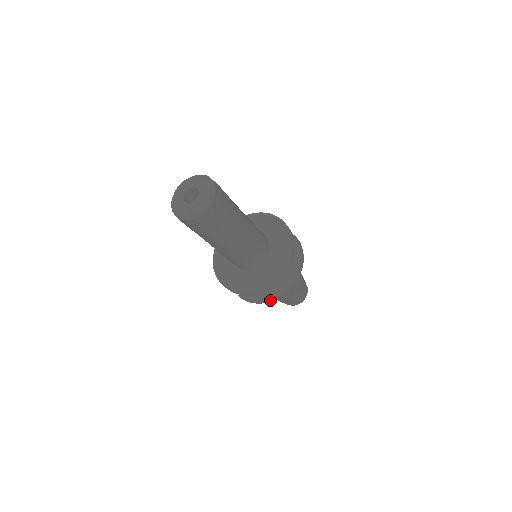
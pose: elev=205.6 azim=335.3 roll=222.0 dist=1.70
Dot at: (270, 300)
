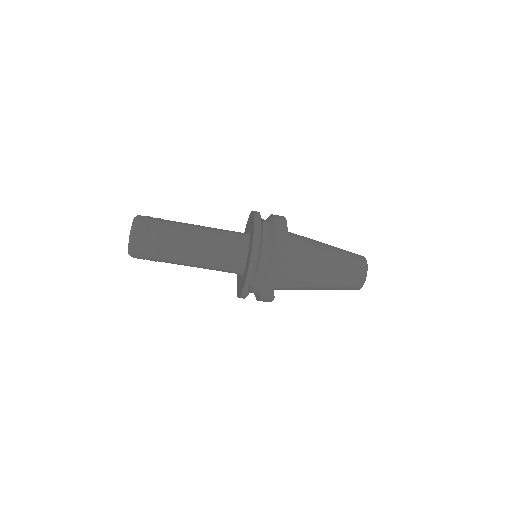
Dot at: (283, 247)
